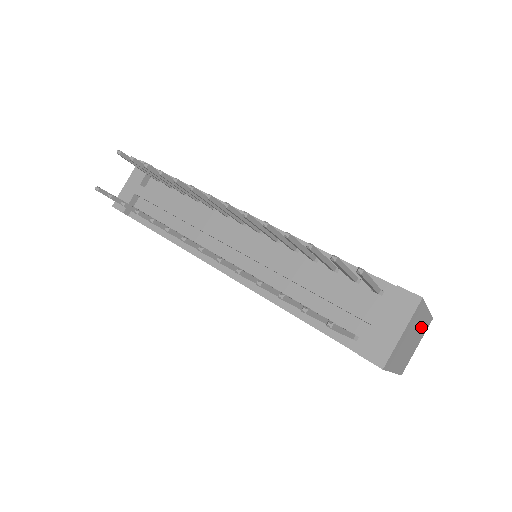
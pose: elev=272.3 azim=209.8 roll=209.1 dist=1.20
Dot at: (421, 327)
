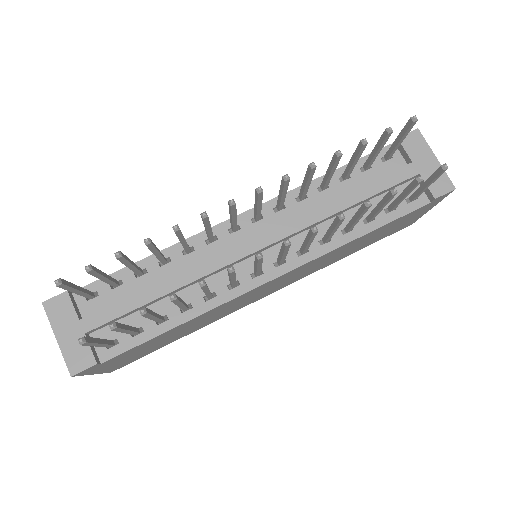
Dot at: occluded
